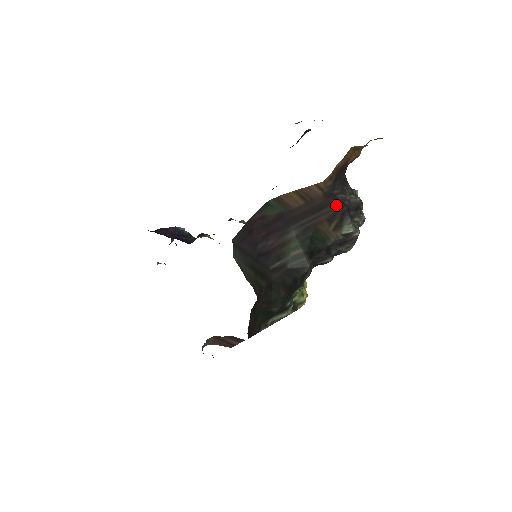
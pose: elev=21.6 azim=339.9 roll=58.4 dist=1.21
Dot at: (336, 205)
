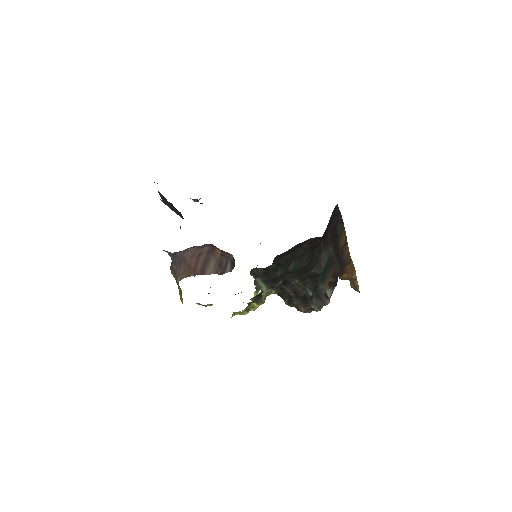
Dot at: occluded
